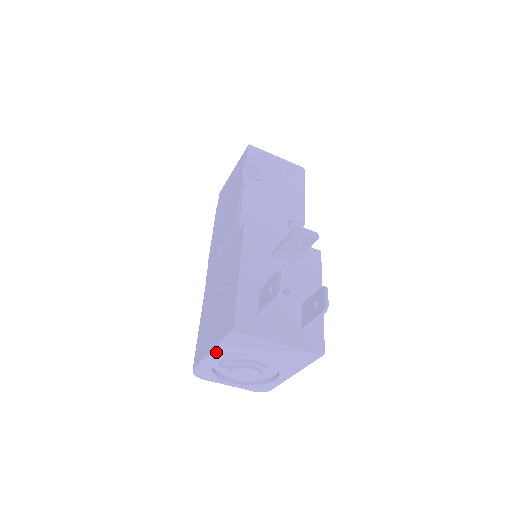
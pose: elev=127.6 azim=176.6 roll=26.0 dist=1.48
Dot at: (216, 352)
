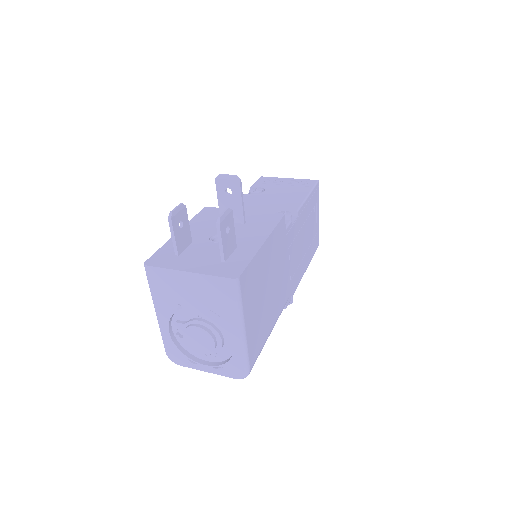
Dot at: (156, 308)
